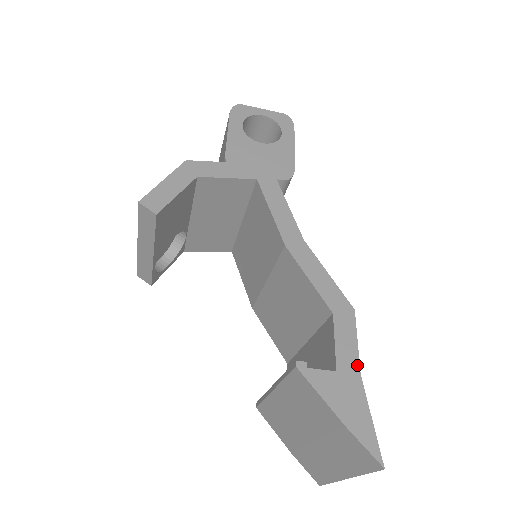
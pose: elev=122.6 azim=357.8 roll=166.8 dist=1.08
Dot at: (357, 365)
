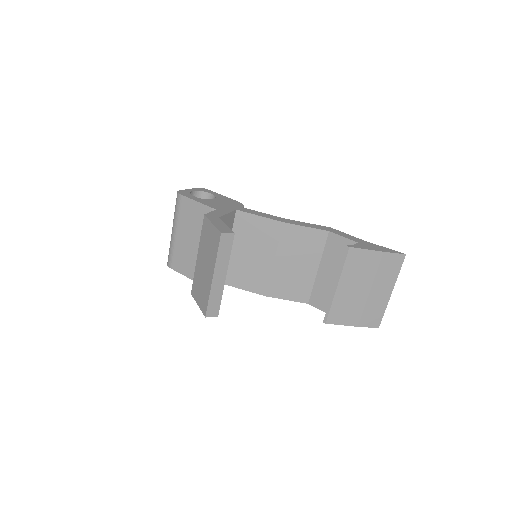
Dot at: (358, 239)
